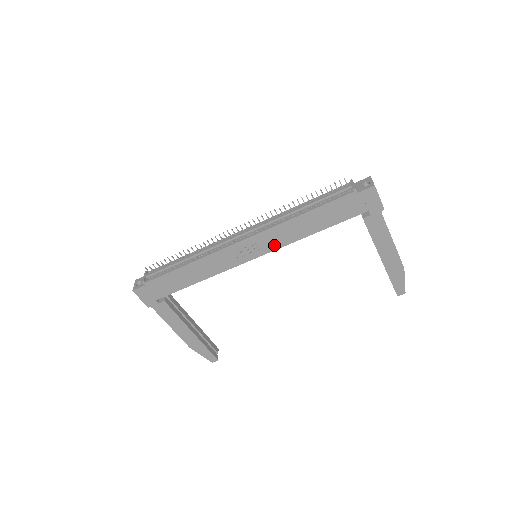
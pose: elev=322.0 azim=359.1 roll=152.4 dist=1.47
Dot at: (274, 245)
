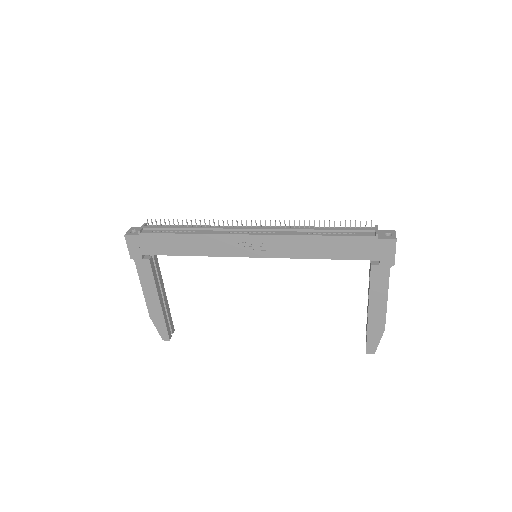
Dot at: (279, 253)
